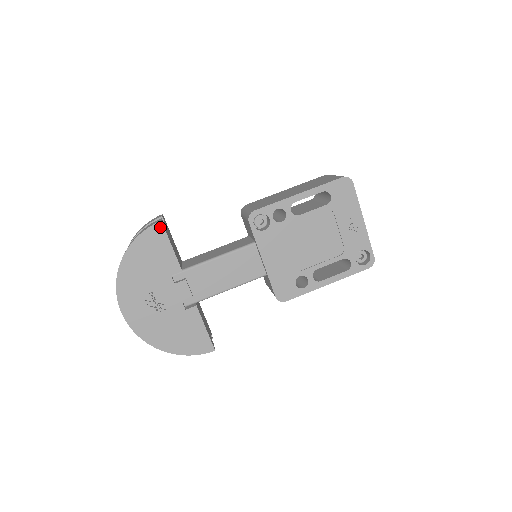
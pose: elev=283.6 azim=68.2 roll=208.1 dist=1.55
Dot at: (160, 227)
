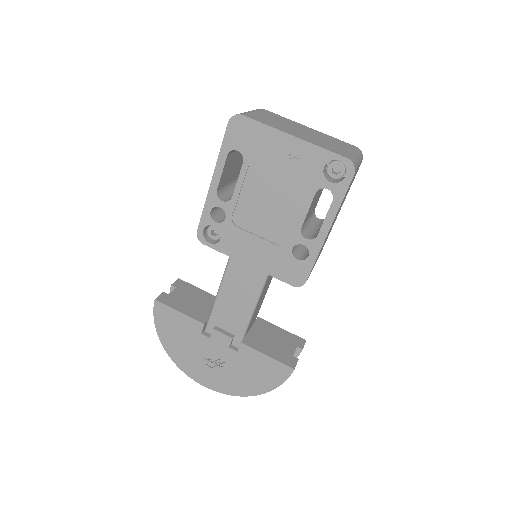
Dot at: (159, 305)
